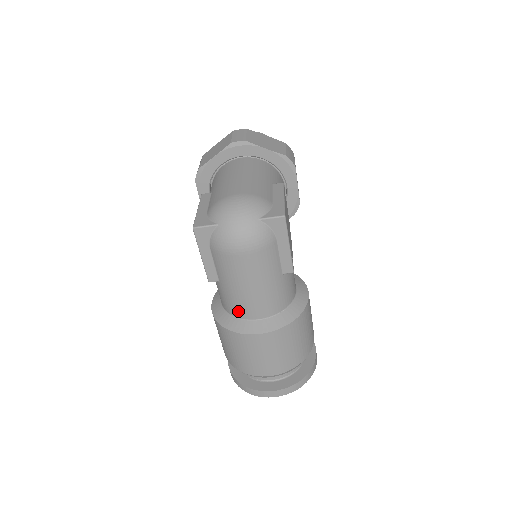
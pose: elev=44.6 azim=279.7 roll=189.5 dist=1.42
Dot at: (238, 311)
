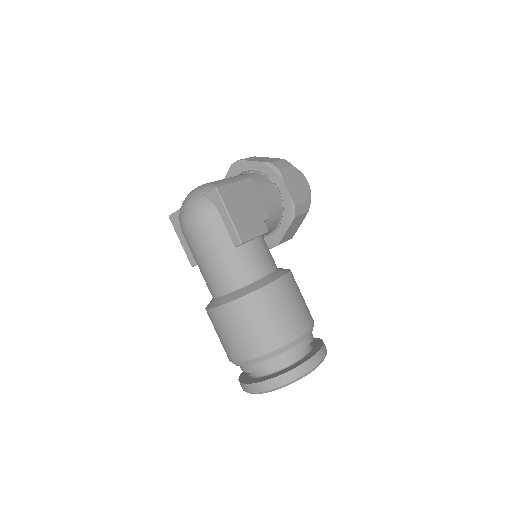
Dot at: (211, 290)
